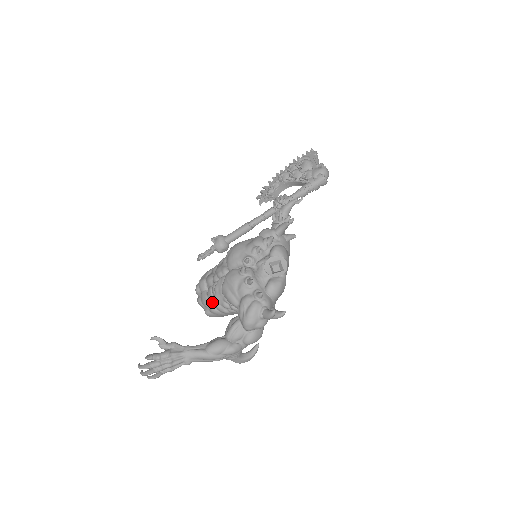
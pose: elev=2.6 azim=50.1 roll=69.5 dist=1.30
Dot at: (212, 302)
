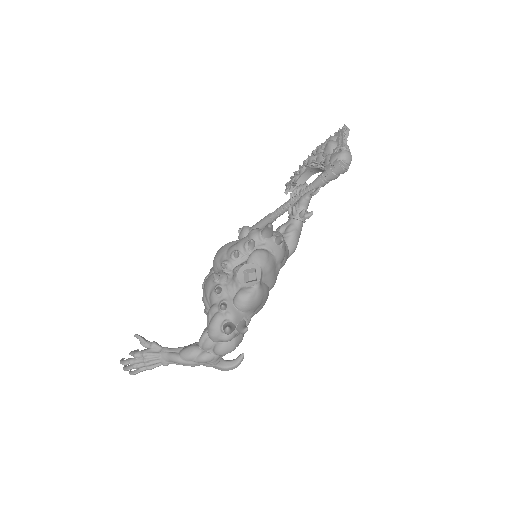
Dot at: occluded
